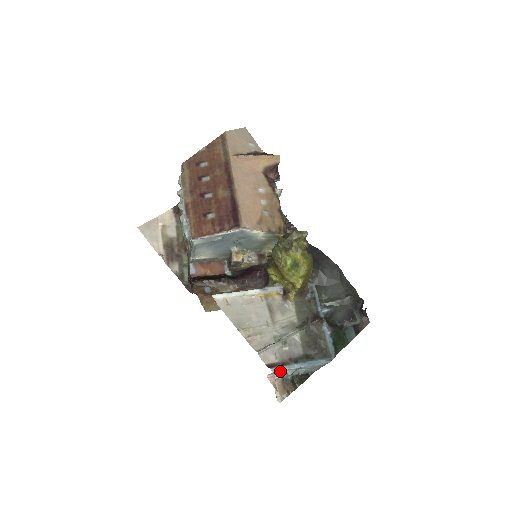
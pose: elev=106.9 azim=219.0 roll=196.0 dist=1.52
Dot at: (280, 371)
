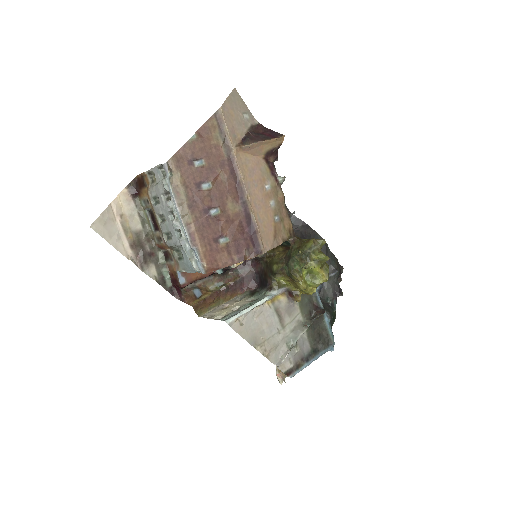
Dot at: (295, 373)
